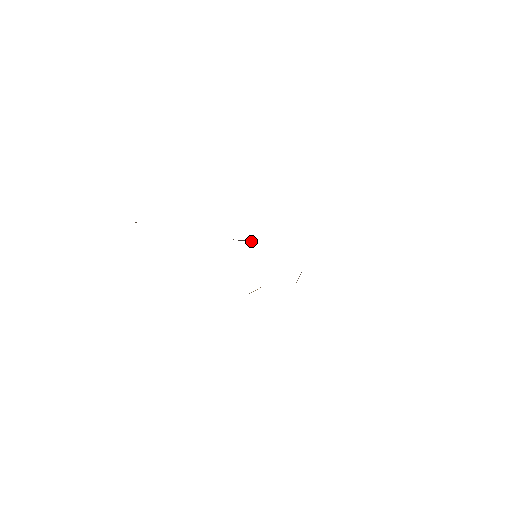
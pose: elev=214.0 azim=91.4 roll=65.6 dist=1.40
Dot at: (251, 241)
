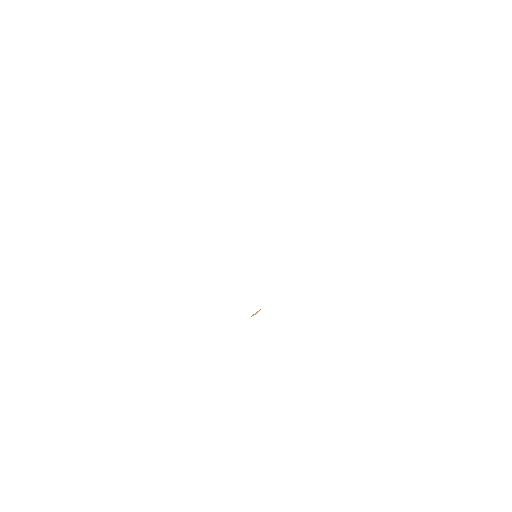
Dot at: occluded
